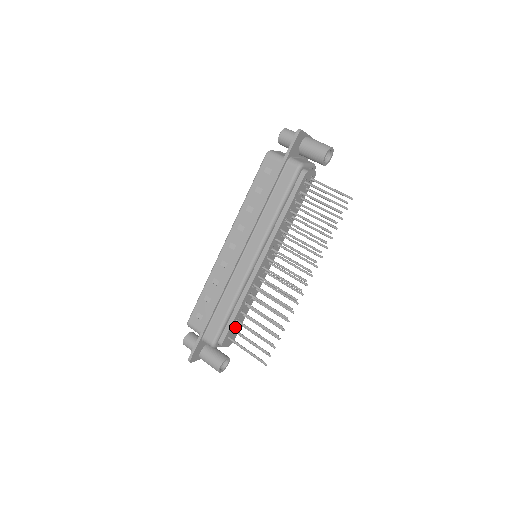
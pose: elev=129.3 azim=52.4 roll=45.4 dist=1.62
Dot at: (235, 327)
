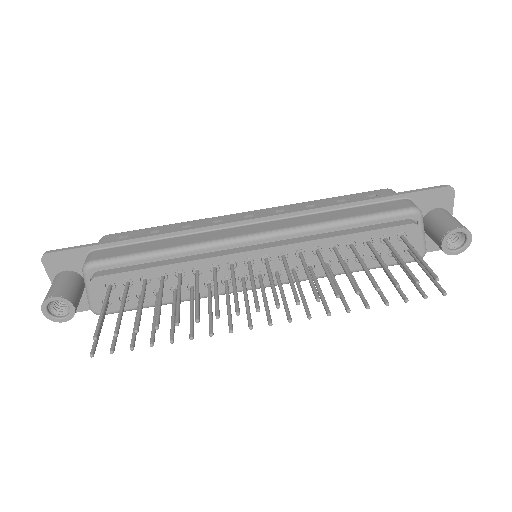
Dot at: (132, 289)
